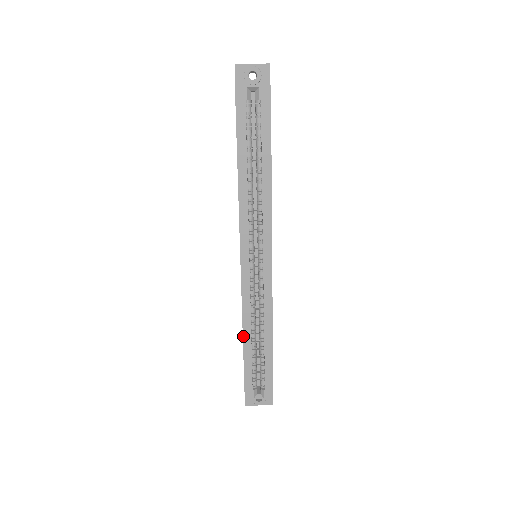
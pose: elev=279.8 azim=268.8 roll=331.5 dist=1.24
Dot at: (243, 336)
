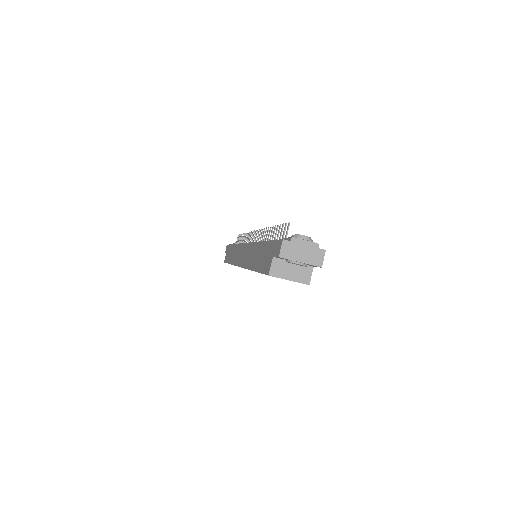
Dot at: occluded
